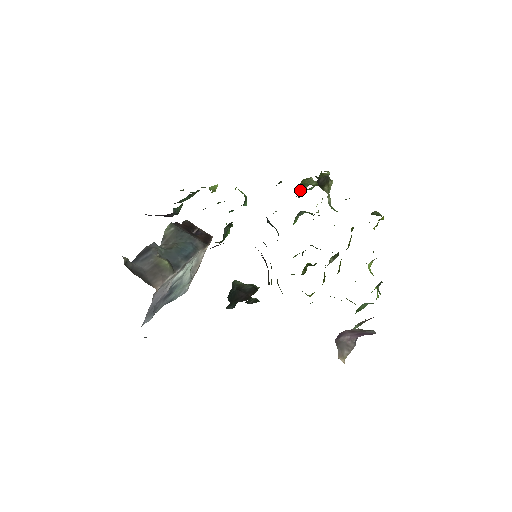
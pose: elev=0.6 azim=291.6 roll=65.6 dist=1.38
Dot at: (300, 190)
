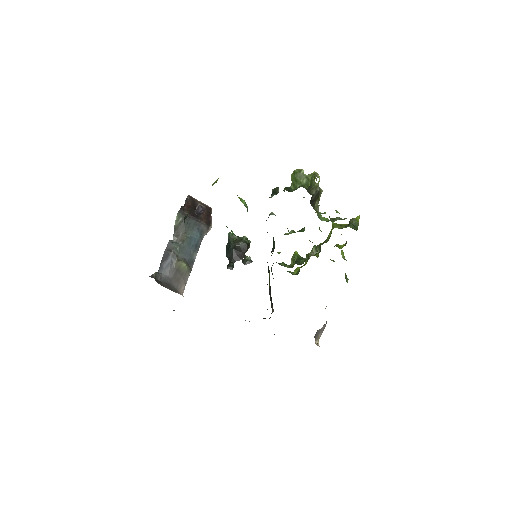
Dot at: (292, 183)
